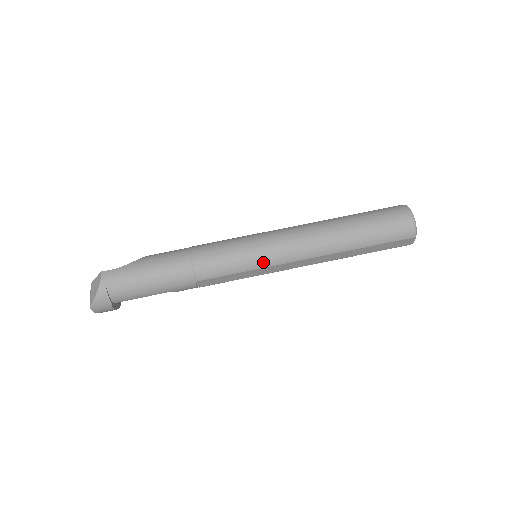
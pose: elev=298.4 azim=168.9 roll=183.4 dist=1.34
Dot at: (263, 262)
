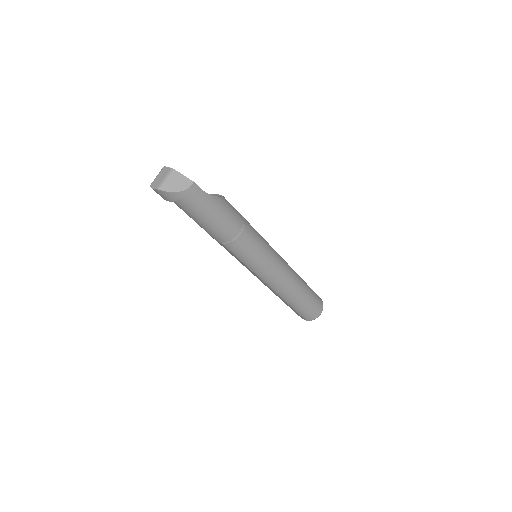
Dot at: (257, 271)
